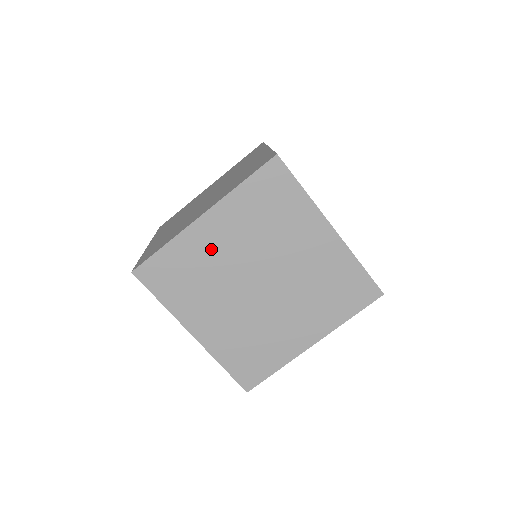
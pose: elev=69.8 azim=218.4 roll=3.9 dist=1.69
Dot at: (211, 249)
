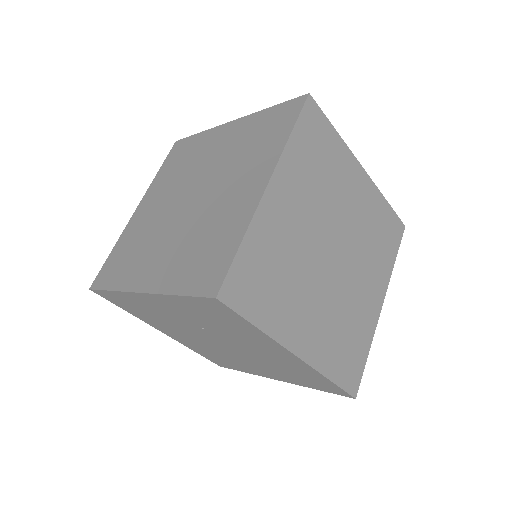
Dot at: (208, 150)
